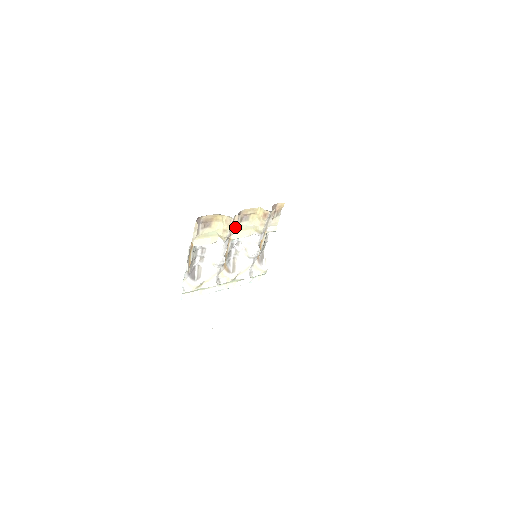
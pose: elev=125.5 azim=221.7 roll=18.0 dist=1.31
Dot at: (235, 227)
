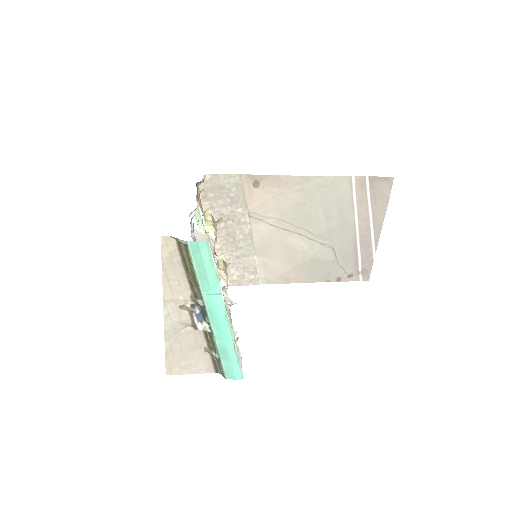
Dot at: occluded
